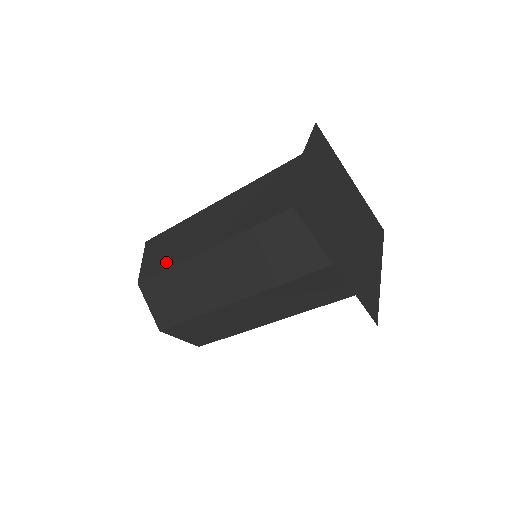
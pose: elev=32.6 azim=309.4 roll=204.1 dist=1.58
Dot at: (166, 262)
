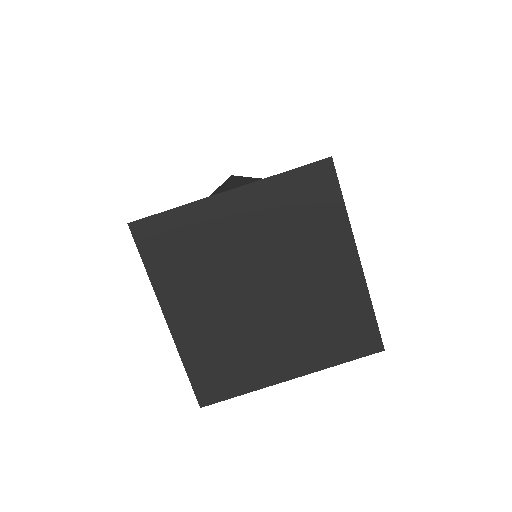
Dot at: occluded
